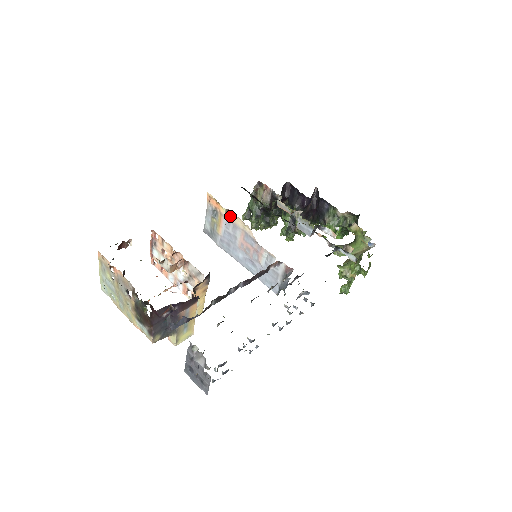
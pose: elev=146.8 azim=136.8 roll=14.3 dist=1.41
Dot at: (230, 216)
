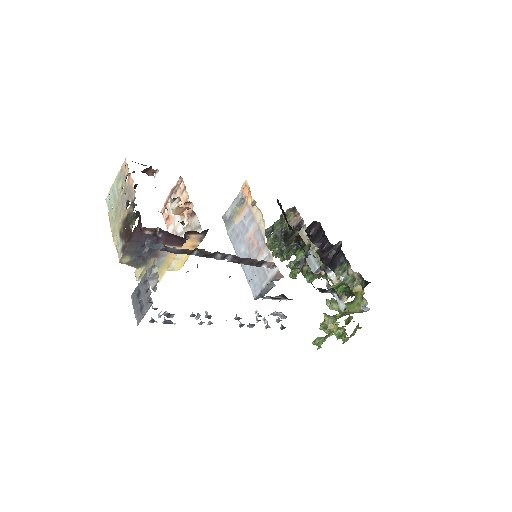
Dot at: (254, 208)
